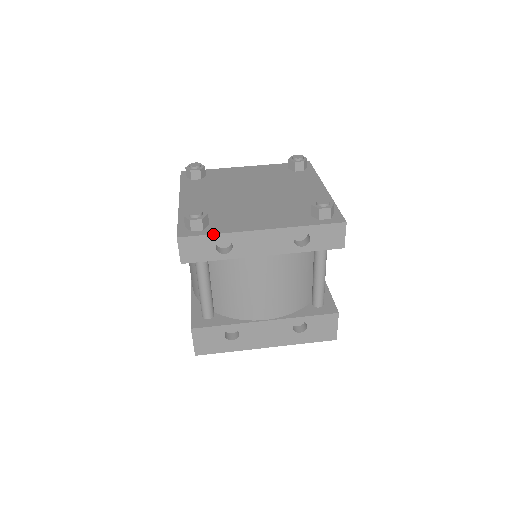
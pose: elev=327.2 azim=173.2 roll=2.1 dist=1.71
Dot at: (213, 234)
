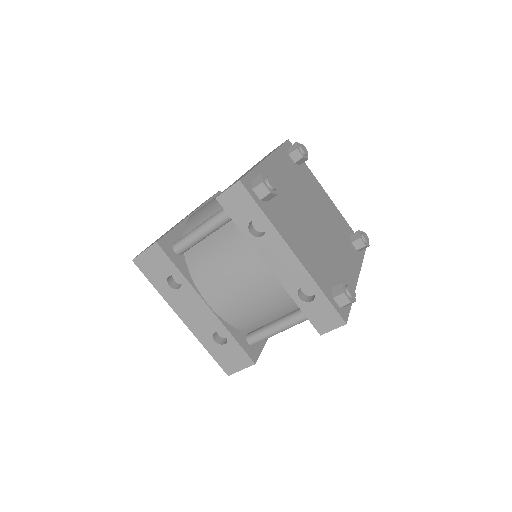
Dot at: (263, 212)
